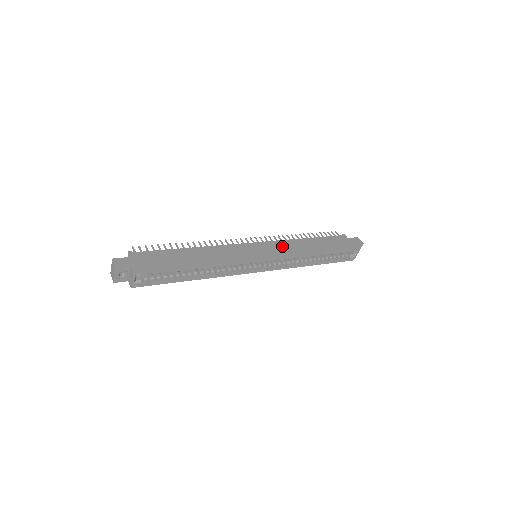
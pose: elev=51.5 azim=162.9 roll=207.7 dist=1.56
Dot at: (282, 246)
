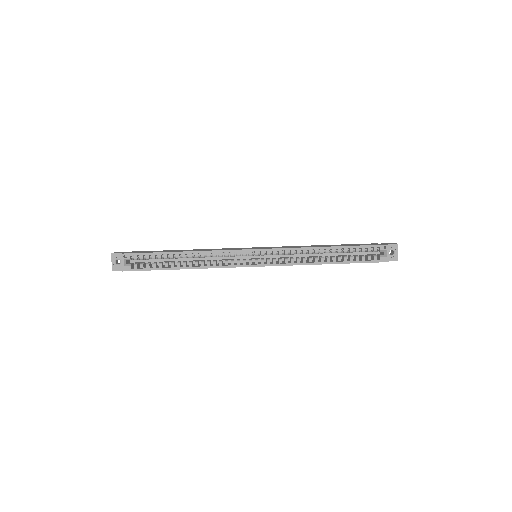
Dot at: occluded
